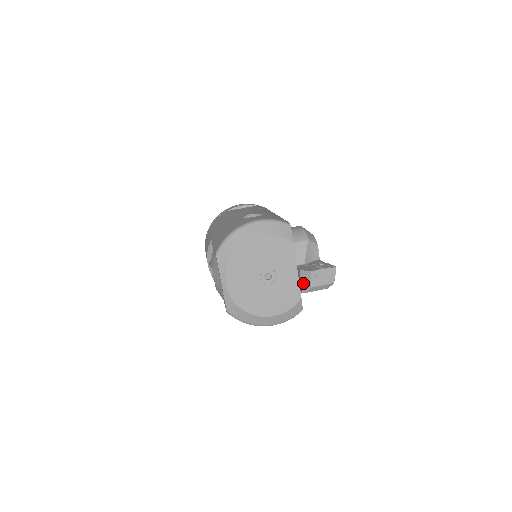
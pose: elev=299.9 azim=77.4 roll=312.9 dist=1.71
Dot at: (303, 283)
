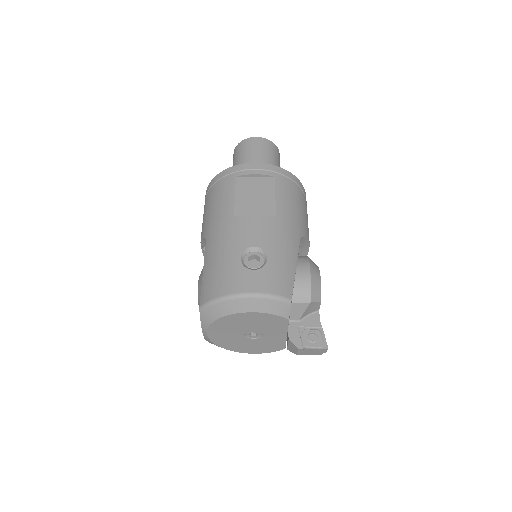
Dot at: (289, 346)
